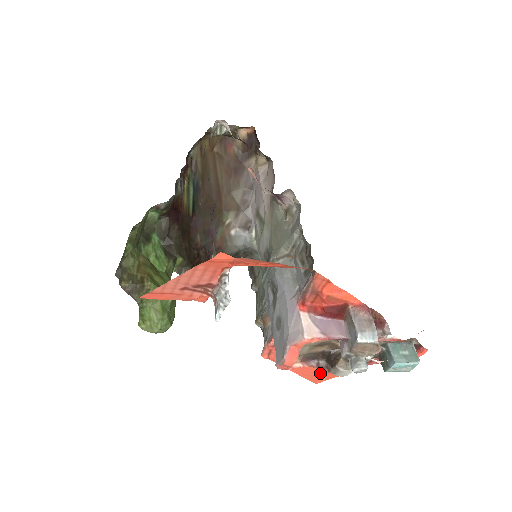
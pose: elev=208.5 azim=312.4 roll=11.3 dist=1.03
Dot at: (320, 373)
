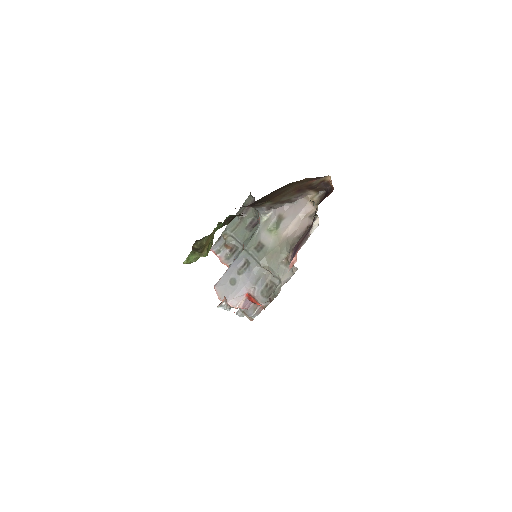
Dot at: occluded
